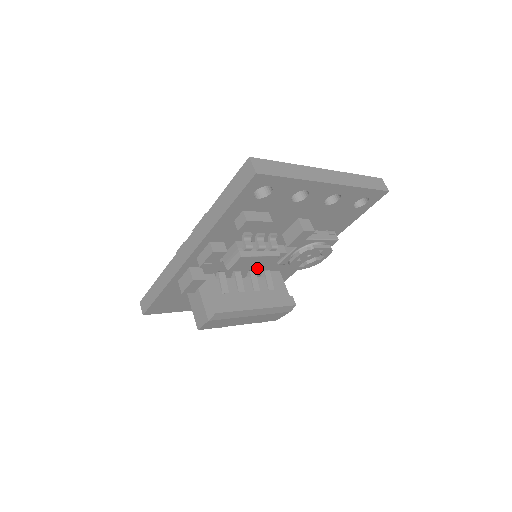
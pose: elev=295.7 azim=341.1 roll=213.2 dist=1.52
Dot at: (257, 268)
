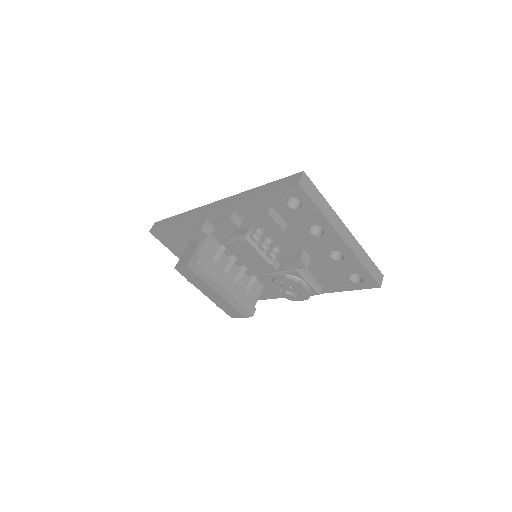
Dot at: (249, 260)
